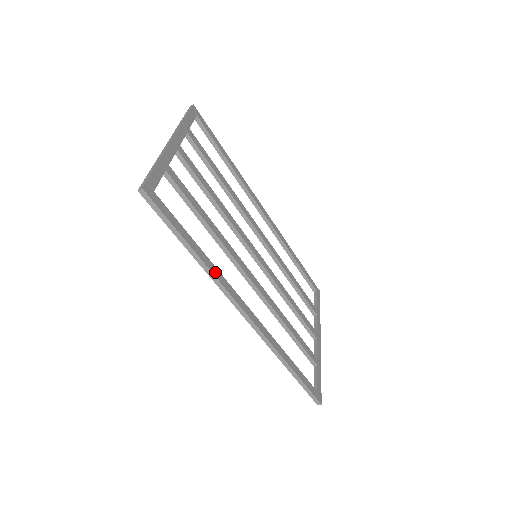
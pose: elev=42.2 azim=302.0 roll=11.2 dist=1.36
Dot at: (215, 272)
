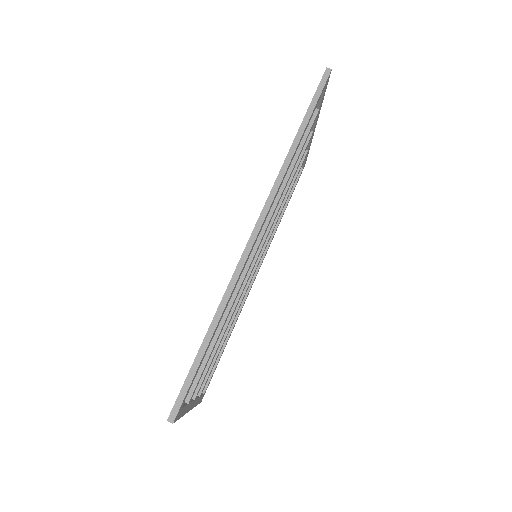
Dot at: (287, 169)
